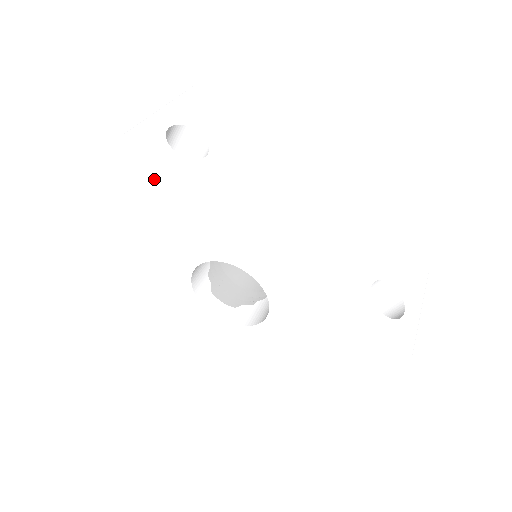
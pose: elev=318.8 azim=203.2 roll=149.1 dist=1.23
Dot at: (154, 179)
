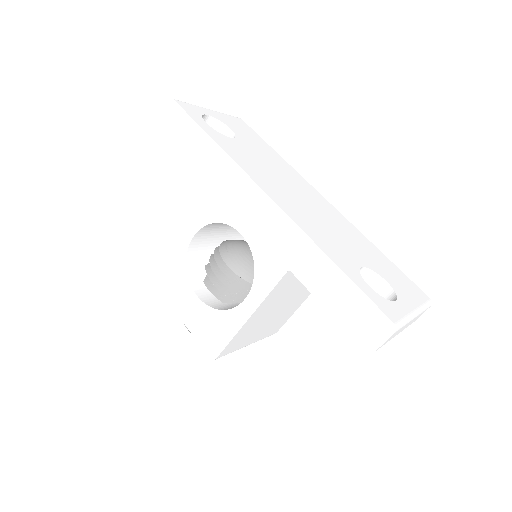
Dot at: (182, 139)
